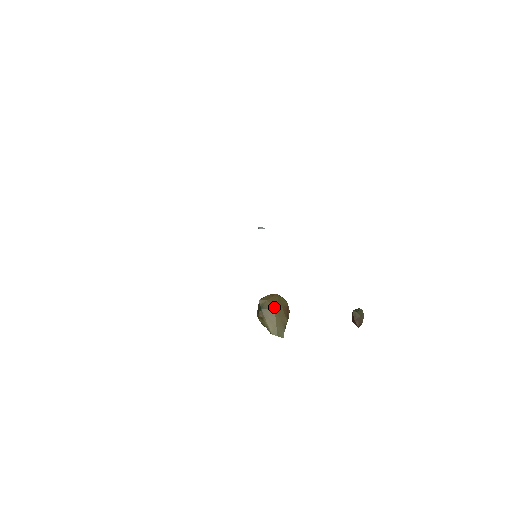
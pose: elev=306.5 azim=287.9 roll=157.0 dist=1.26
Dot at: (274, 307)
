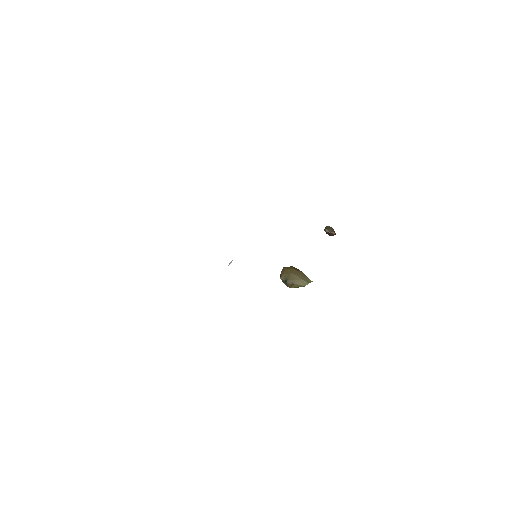
Dot at: (291, 273)
